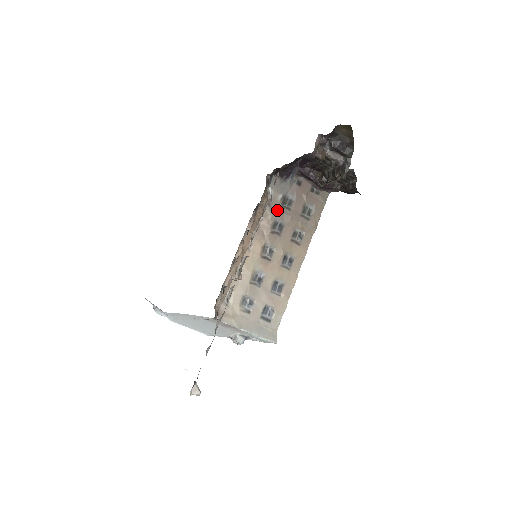
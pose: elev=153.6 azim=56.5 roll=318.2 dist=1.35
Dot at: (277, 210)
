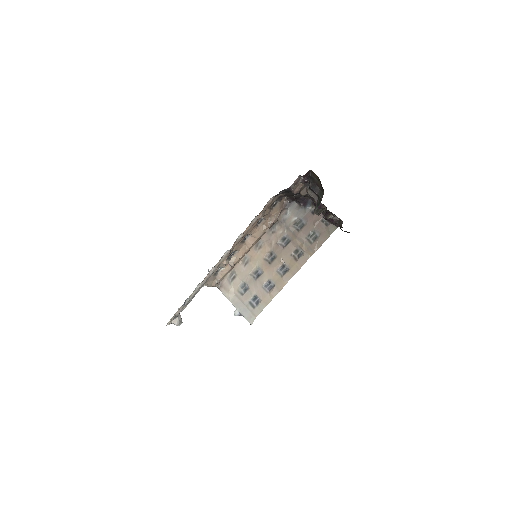
Dot at: (288, 228)
